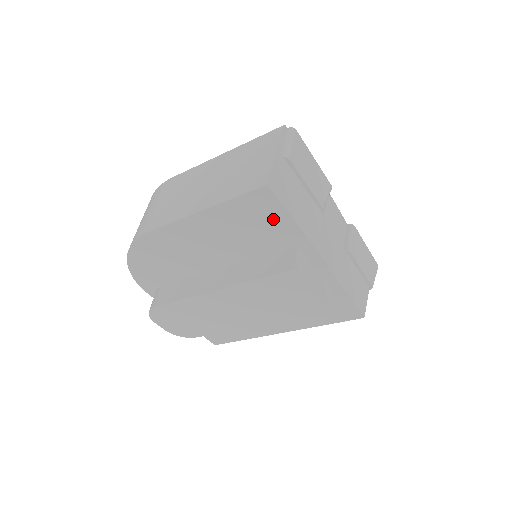
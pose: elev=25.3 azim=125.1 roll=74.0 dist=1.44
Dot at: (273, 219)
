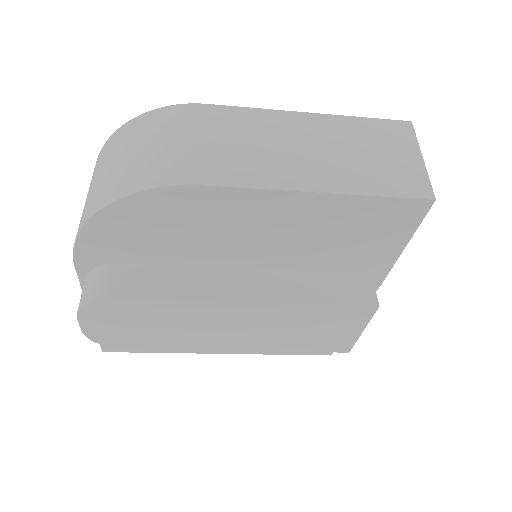
Dot at: (387, 237)
